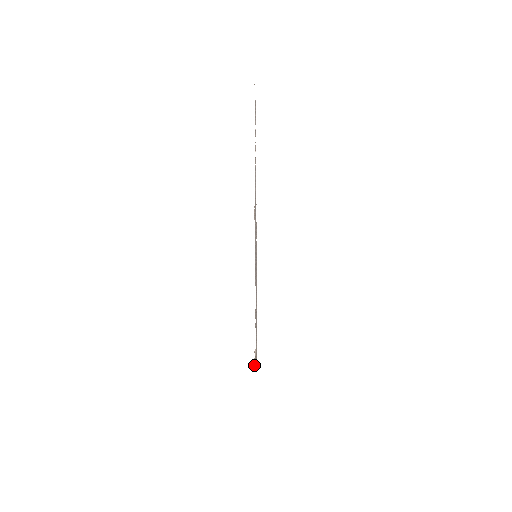
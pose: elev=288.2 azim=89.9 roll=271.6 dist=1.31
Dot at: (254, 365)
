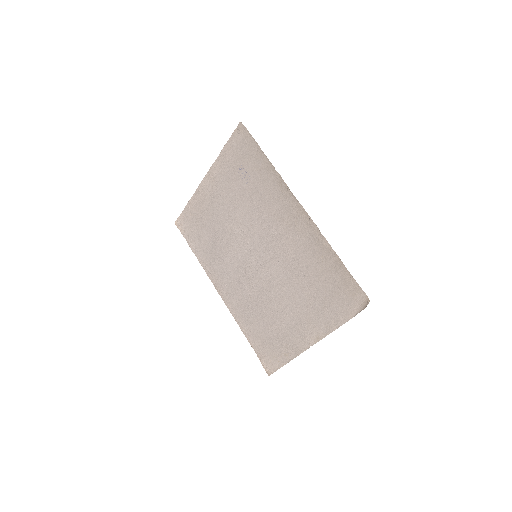
Dot at: (367, 304)
